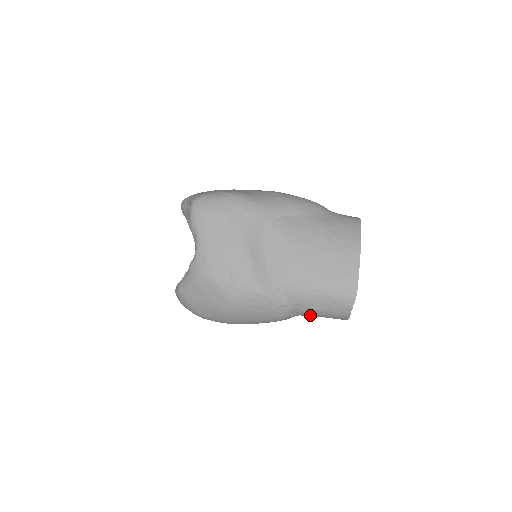
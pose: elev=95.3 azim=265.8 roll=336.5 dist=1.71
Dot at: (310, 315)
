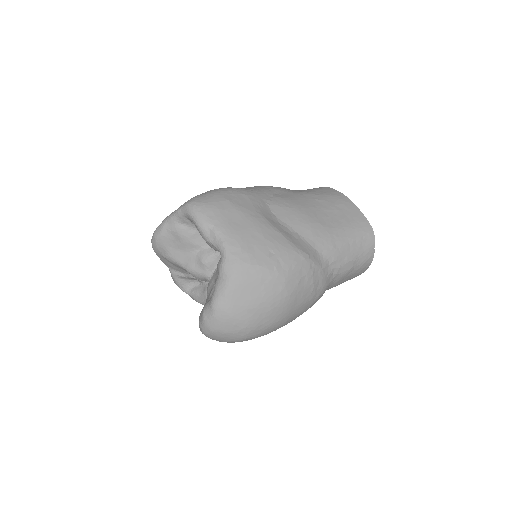
Dot at: (343, 275)
